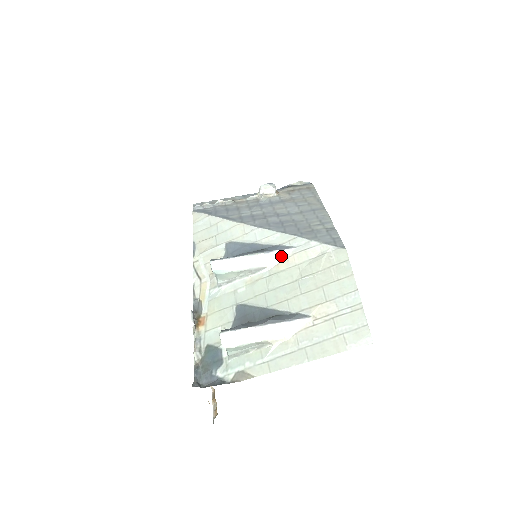
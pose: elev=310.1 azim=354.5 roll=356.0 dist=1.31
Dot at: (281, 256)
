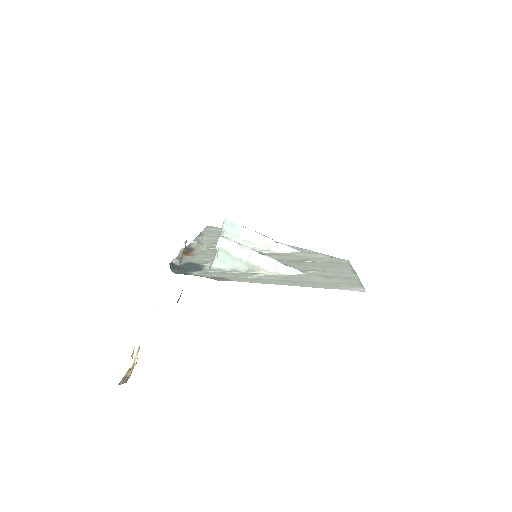
Dot at: (286, 249)
